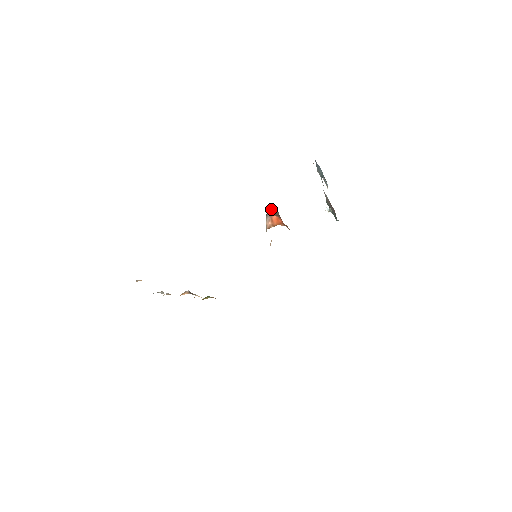
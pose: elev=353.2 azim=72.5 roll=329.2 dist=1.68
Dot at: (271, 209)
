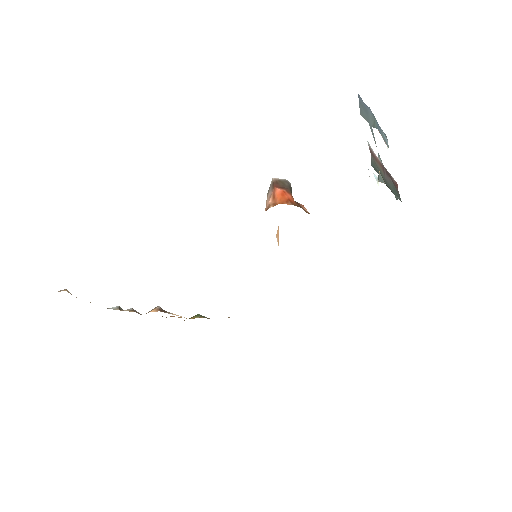
Dot at: (276, 178)
